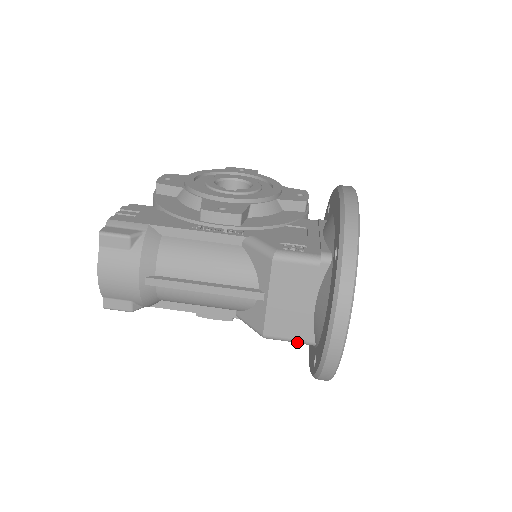
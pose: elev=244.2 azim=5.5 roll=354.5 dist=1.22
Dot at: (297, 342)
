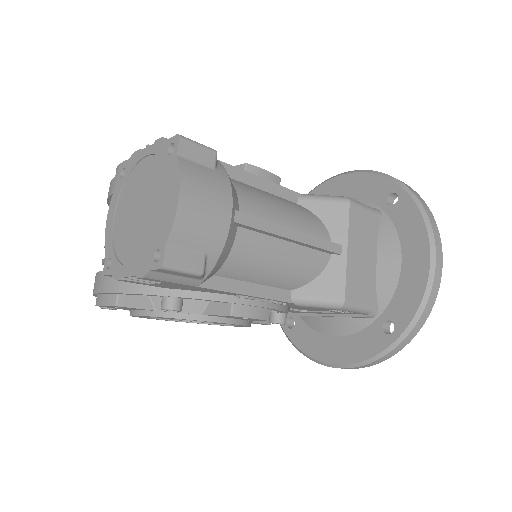
Dot at: (367, 310)
